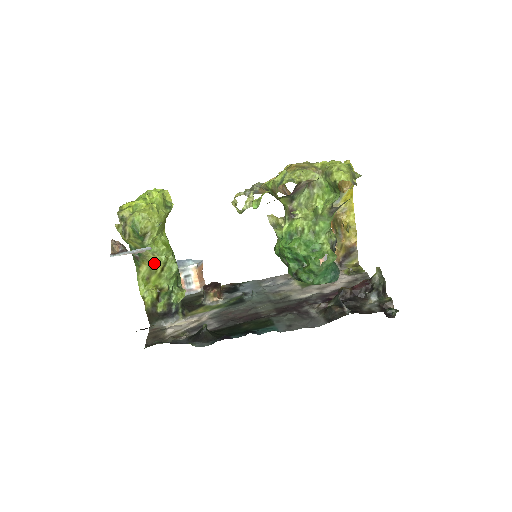
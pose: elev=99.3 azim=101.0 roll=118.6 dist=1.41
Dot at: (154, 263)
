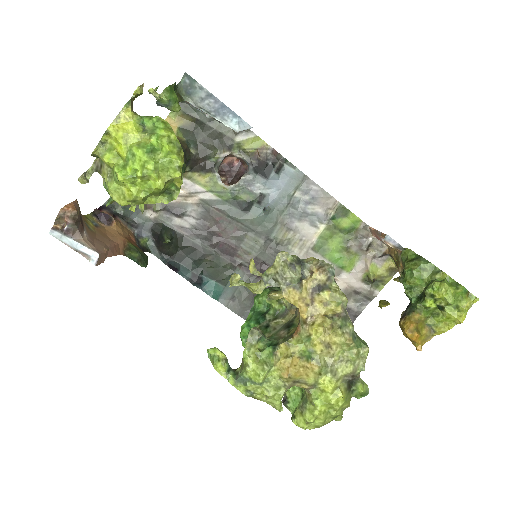
Dot at: occluded
